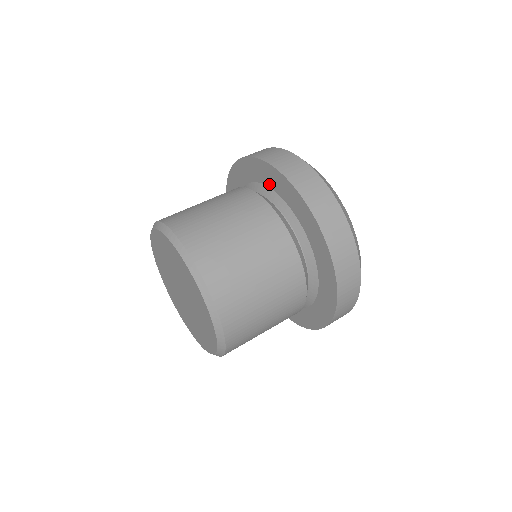
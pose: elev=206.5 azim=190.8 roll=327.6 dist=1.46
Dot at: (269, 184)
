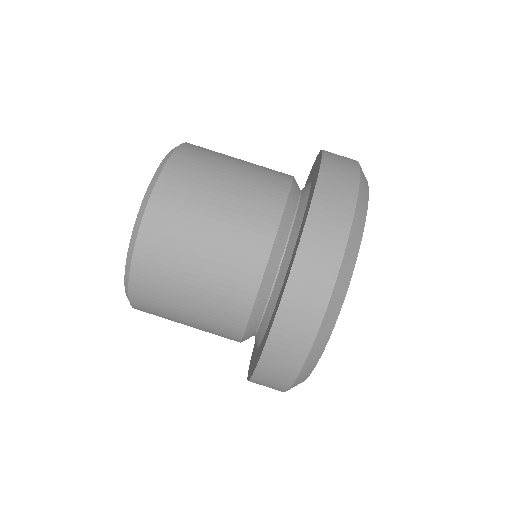
Dot at: (305, 213)
